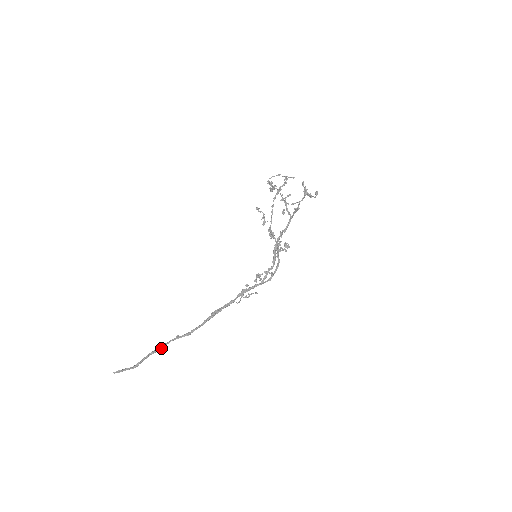
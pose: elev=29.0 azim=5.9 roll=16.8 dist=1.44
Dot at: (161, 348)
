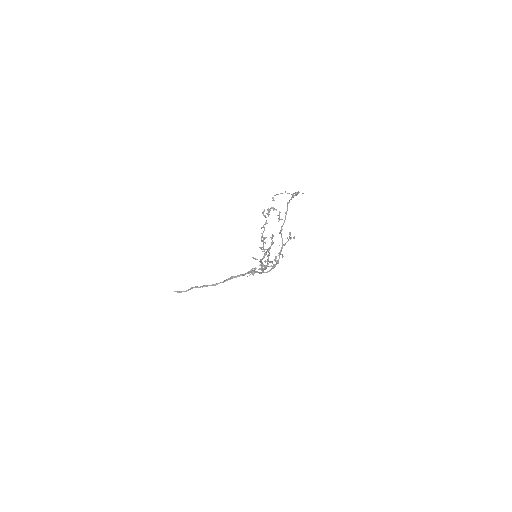
Dot at: occluded
